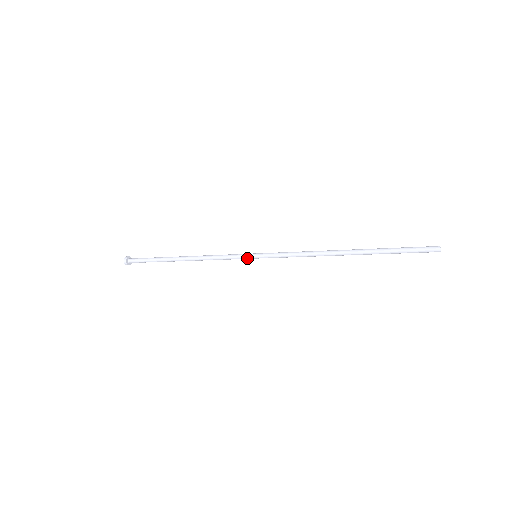
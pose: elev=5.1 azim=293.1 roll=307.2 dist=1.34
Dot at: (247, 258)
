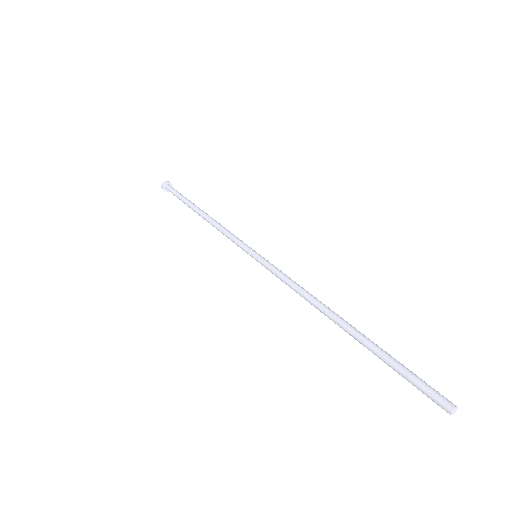
Dot at: (249, 253)
